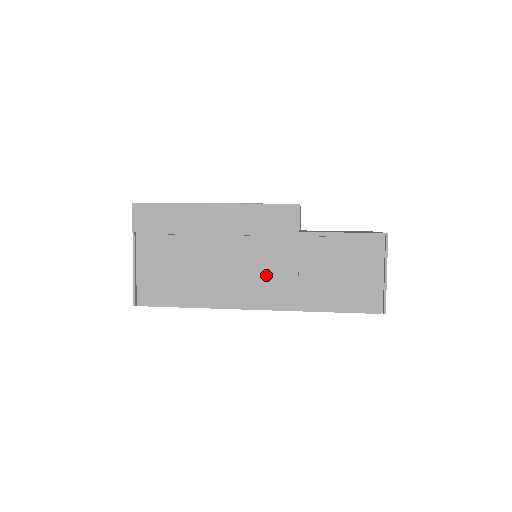
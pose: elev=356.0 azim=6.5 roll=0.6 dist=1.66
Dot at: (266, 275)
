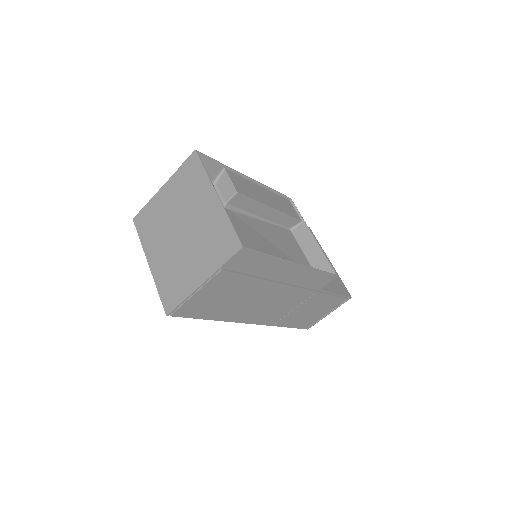
Dot at: (277, 308)
